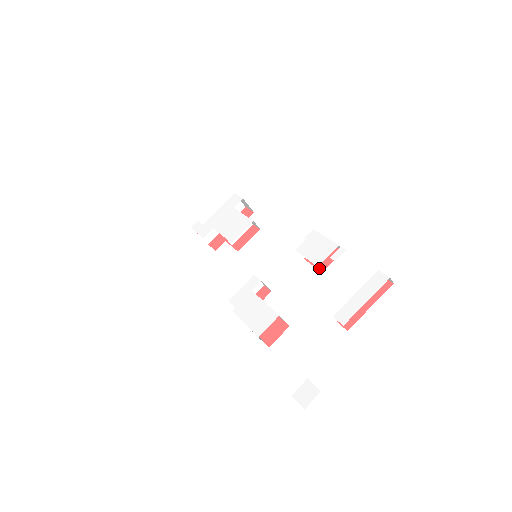
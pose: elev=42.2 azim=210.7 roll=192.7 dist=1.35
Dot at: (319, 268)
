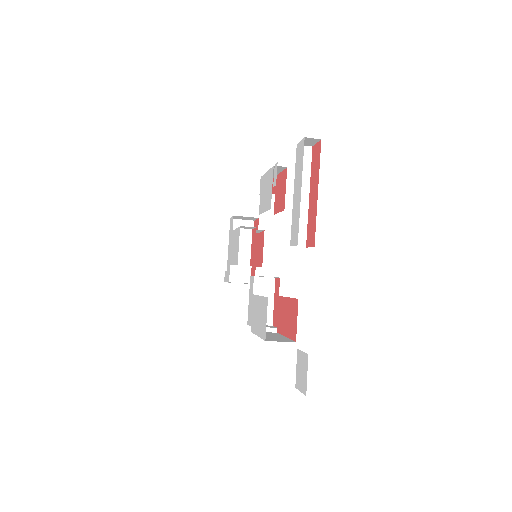
Dot at: (281, 209)
